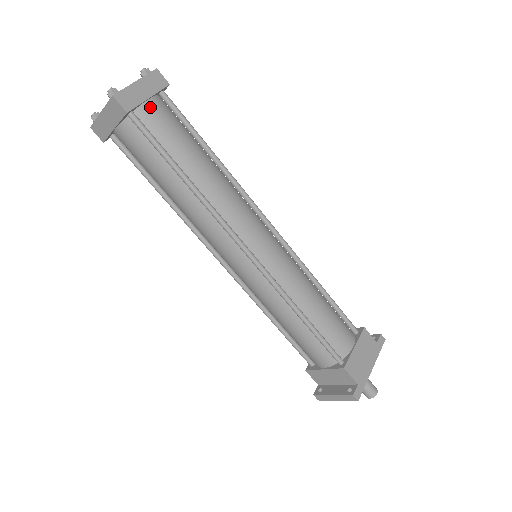
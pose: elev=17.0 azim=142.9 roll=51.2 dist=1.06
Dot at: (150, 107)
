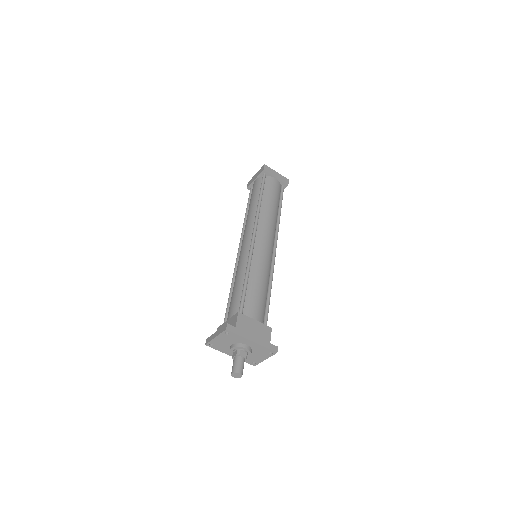
Dot at: (273, 179)
